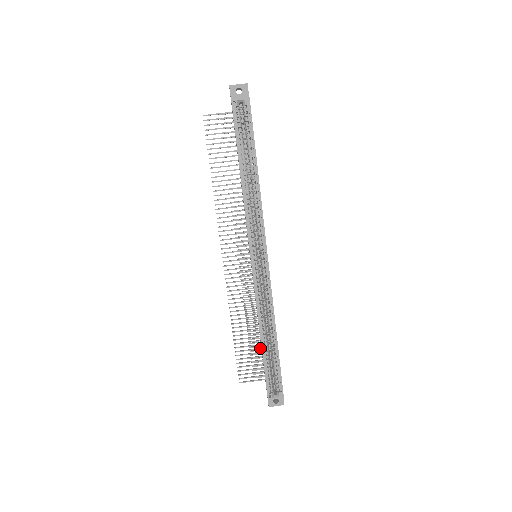
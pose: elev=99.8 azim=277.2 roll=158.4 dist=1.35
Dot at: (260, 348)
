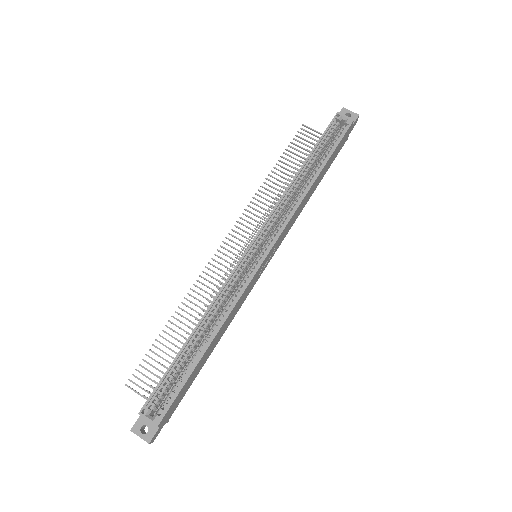
Dot at: occluded
